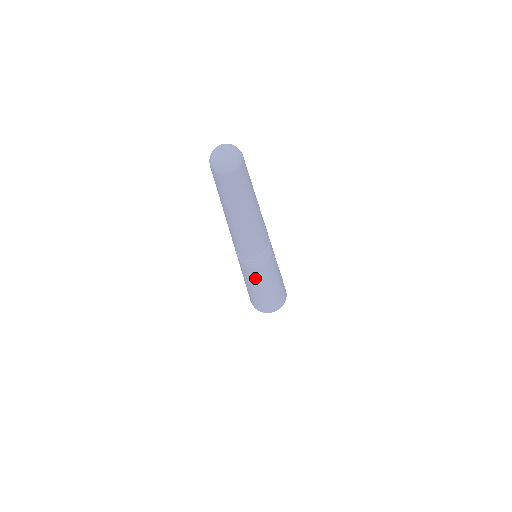
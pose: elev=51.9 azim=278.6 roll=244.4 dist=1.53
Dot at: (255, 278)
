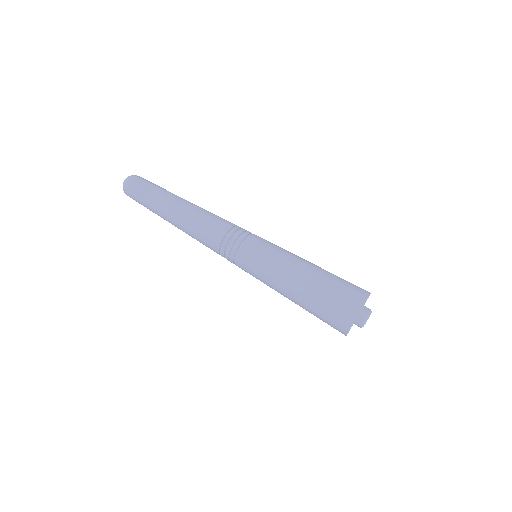
Dot at: (259, 270)
